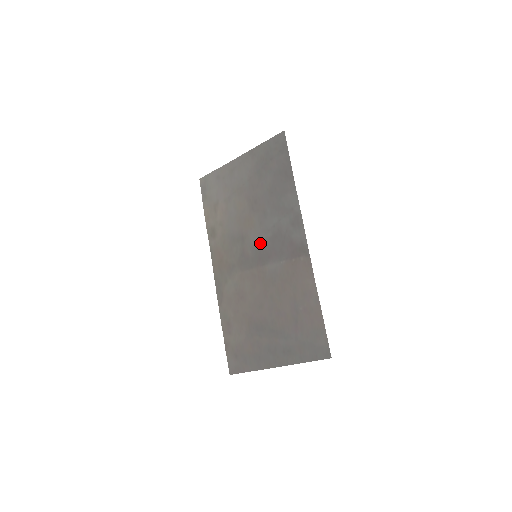
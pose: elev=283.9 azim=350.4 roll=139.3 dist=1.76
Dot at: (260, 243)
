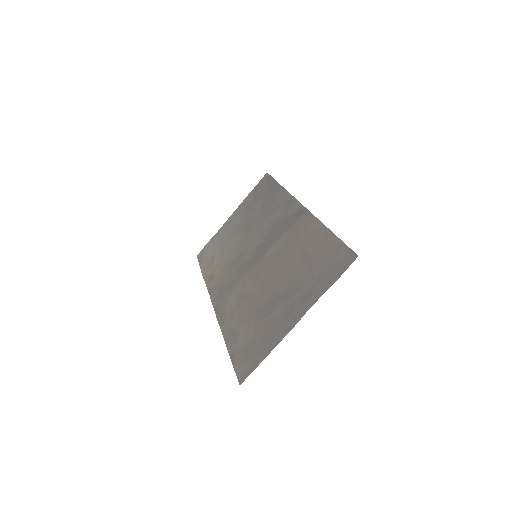
Dot at: (258, 244)
